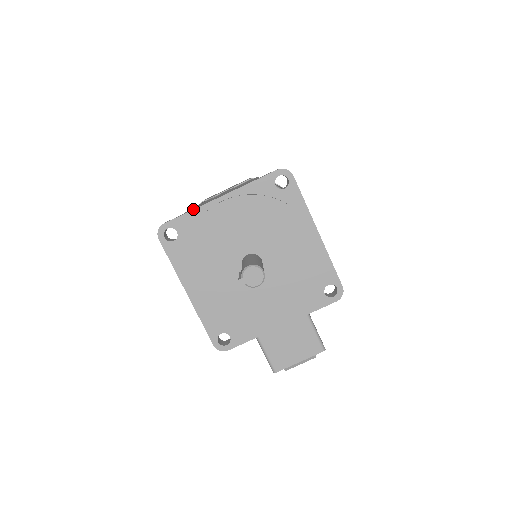
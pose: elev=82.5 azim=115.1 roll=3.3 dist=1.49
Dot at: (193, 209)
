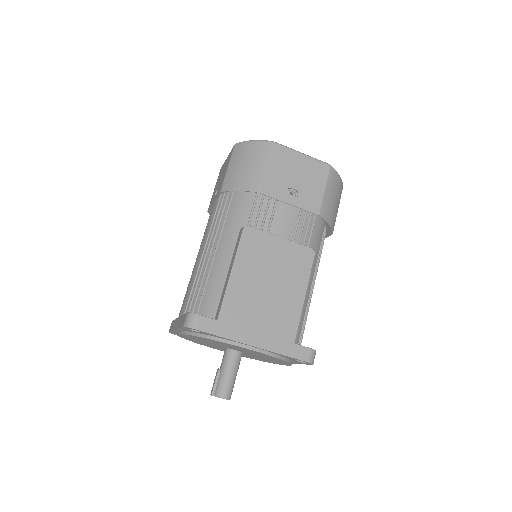
Dot at: (227, 338)
